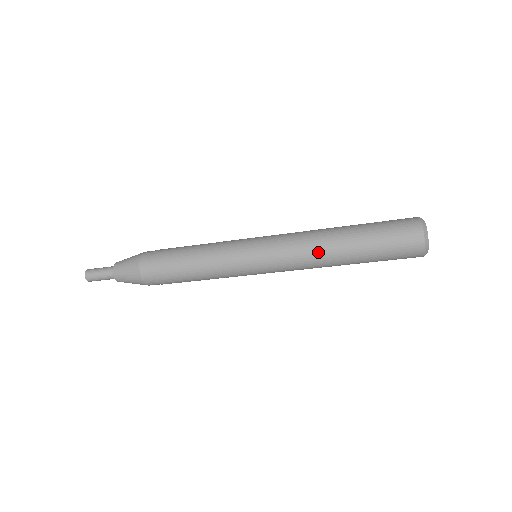
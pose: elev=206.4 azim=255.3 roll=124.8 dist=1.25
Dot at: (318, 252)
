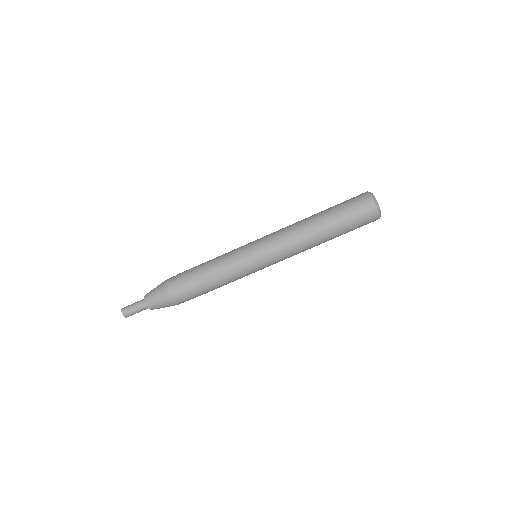
Dot at: (302, 235)
